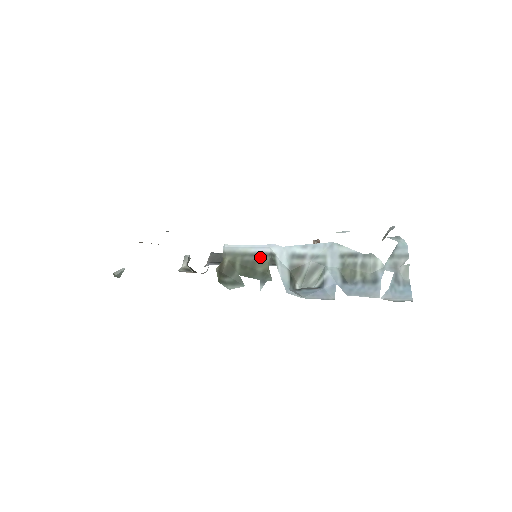
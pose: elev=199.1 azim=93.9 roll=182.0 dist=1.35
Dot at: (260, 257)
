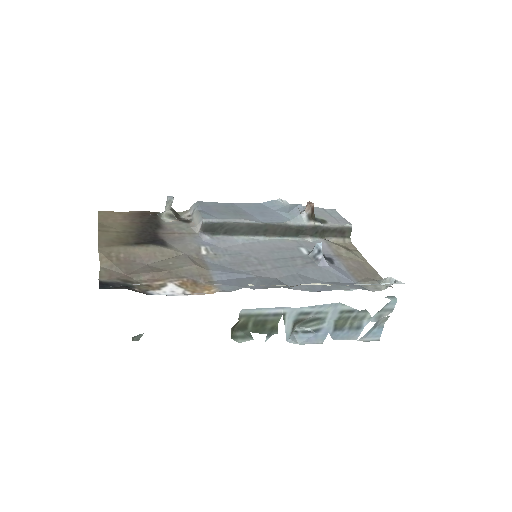
Dot at: (272, 317)
